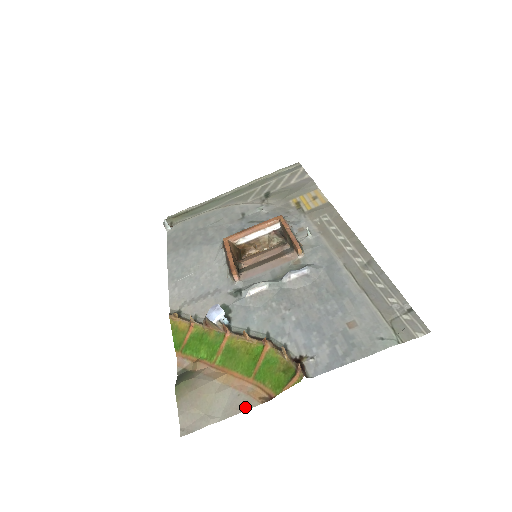
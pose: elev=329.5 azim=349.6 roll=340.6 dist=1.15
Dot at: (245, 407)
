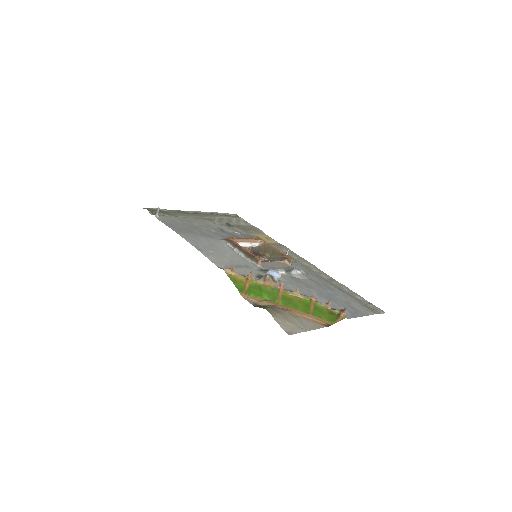
Dot at: (318, 327)
